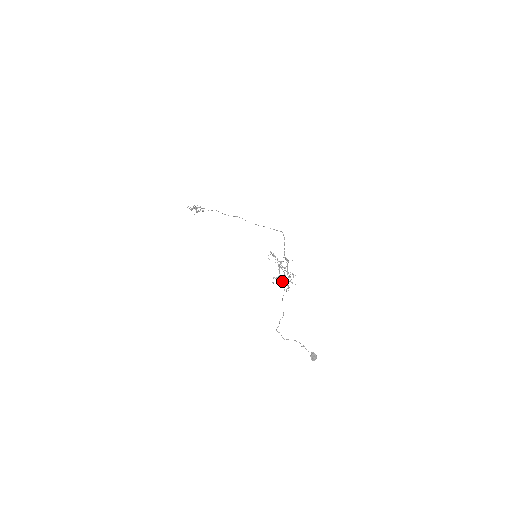
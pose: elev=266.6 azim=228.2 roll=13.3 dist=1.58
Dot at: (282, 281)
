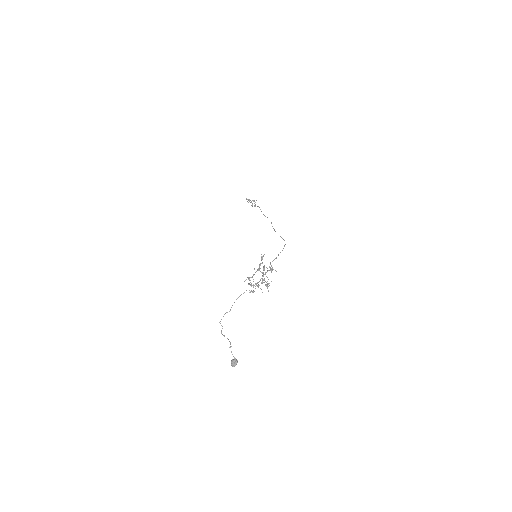
Dot at: (250, 282)
